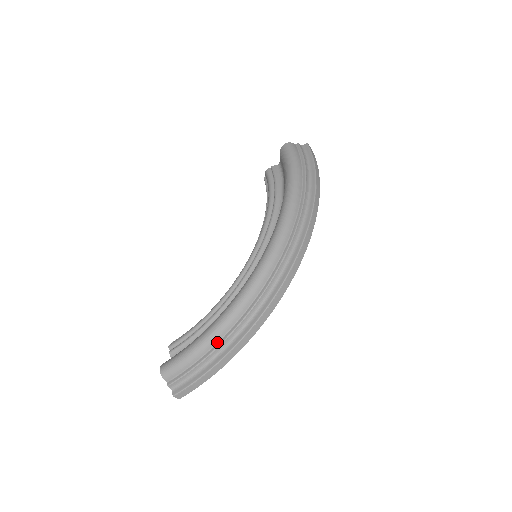
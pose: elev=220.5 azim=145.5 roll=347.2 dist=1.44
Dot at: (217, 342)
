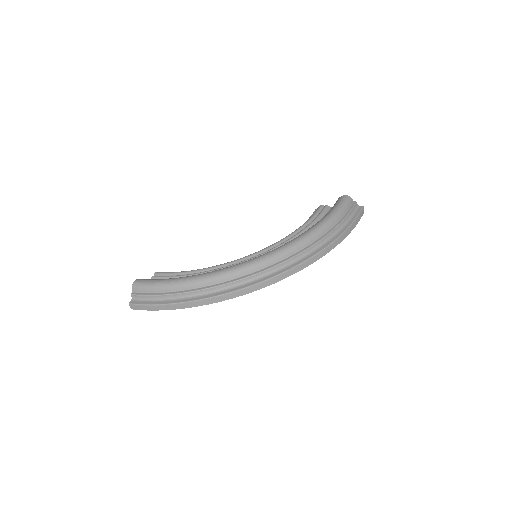
Dot at: (180, 290)
